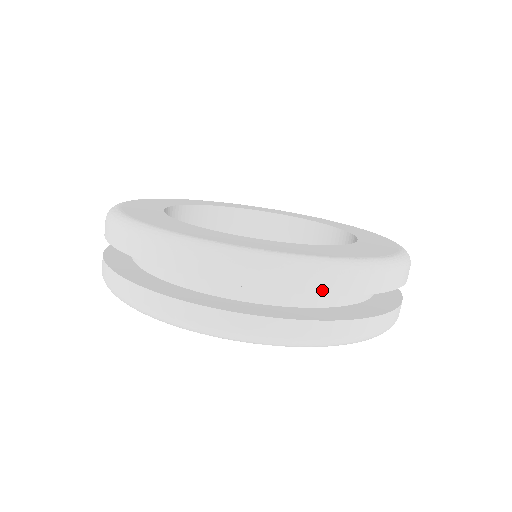
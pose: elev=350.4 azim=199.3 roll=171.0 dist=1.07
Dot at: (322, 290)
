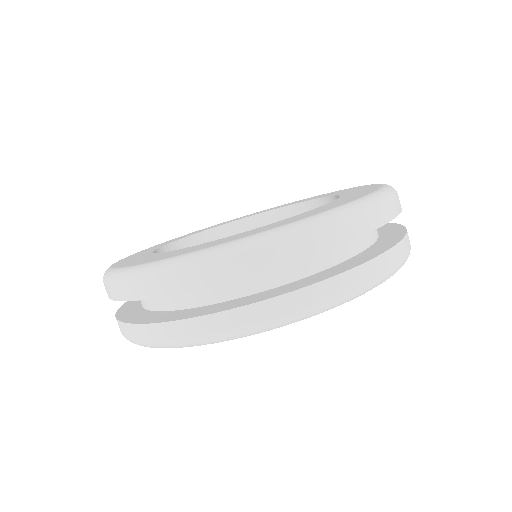
Dot at: (342, 239)
